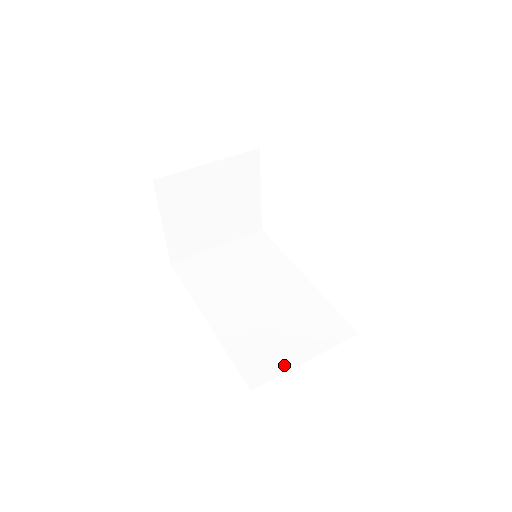
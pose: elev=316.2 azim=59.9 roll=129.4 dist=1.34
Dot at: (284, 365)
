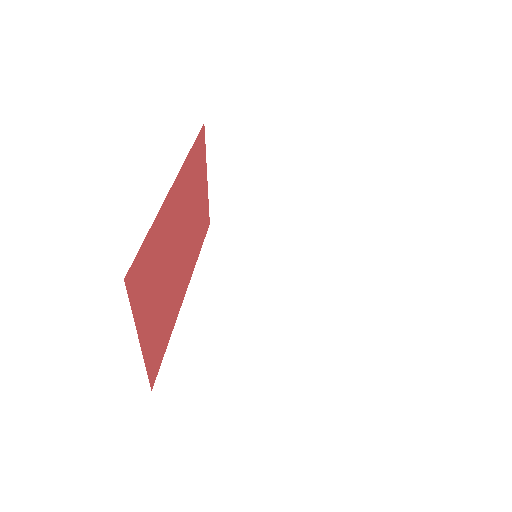
Dot at: (206, 391)
